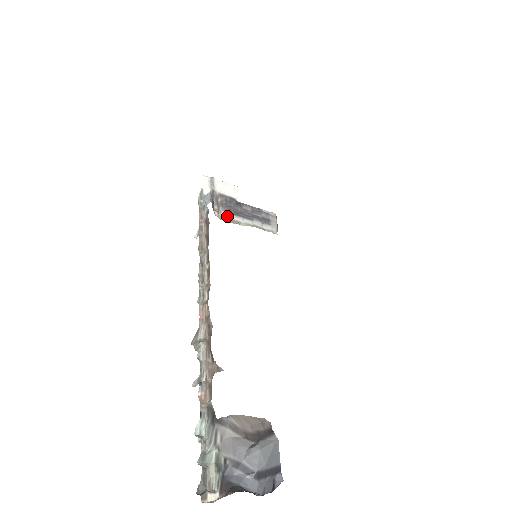
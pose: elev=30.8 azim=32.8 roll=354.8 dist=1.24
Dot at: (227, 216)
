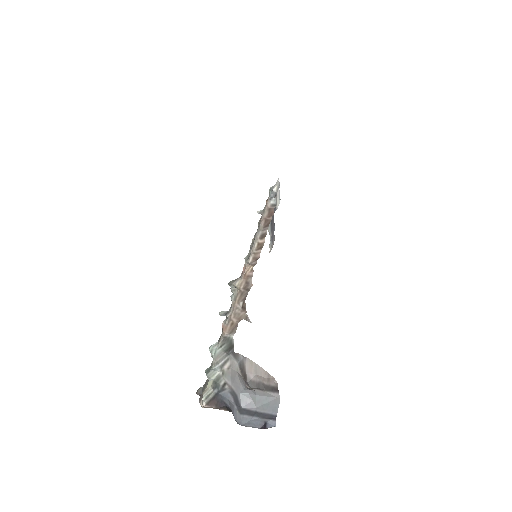
Dot at: occluded
